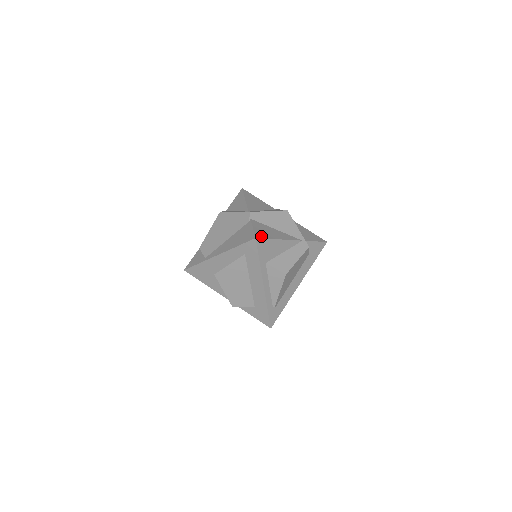
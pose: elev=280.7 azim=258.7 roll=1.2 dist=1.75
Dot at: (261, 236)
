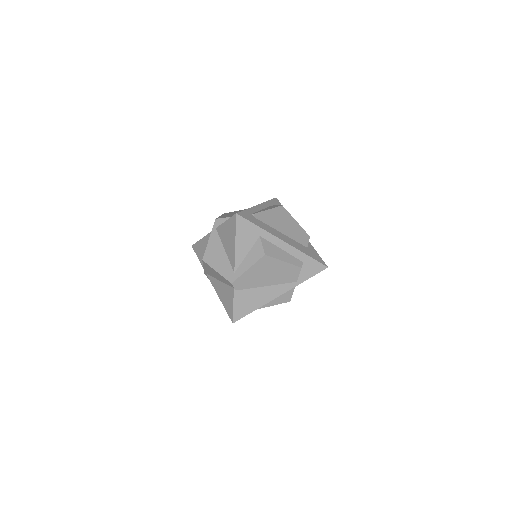
Dot at: occluded
